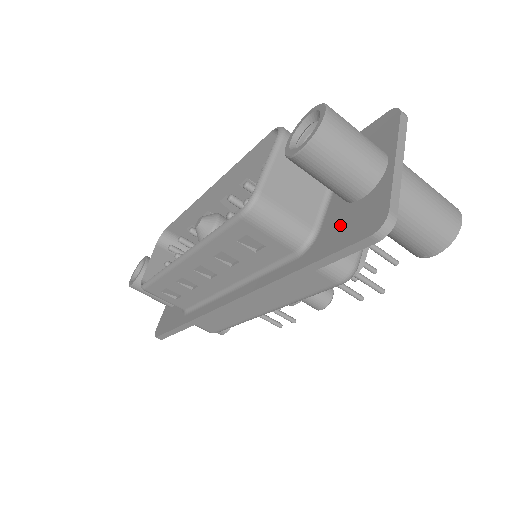
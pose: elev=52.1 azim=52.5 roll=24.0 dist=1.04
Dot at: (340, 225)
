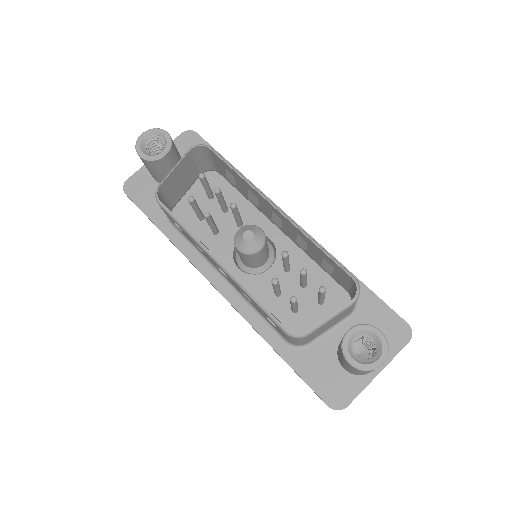
Dot at: (322, 367)
